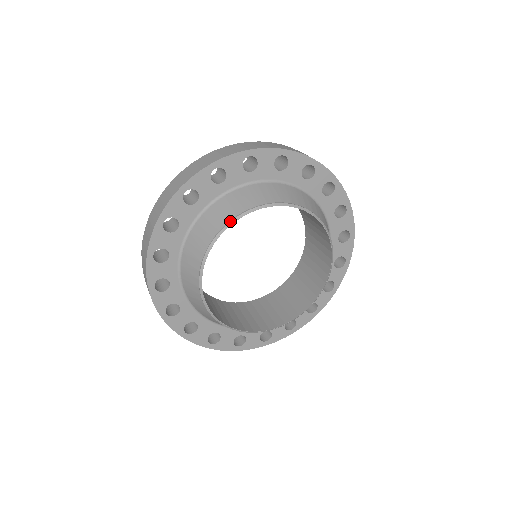
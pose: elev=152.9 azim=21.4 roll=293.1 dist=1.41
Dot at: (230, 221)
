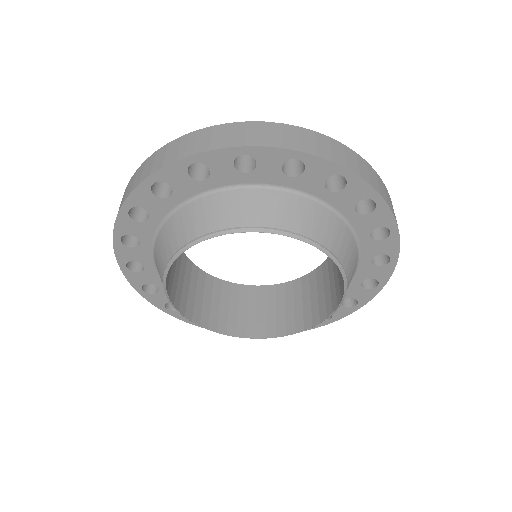
Dot at: (262, 228)
